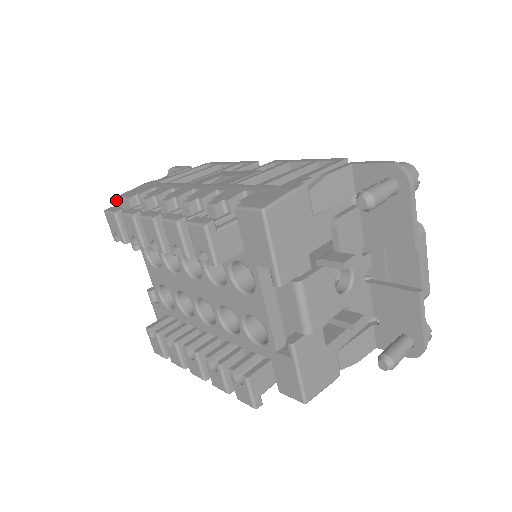
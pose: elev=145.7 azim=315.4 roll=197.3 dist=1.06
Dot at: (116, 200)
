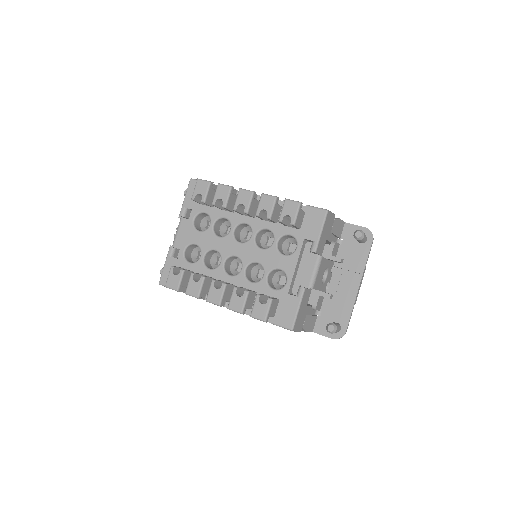
Dot at: (191, 180)
